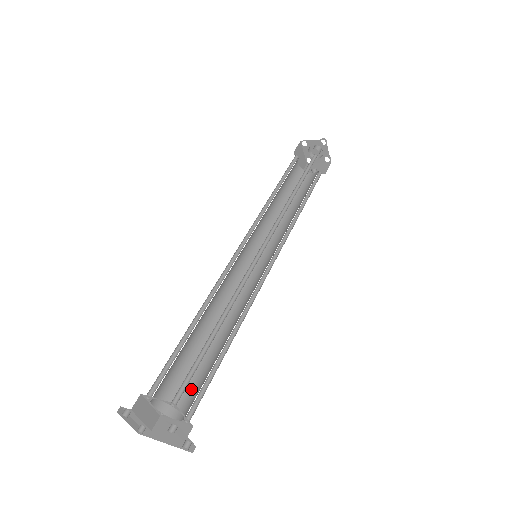
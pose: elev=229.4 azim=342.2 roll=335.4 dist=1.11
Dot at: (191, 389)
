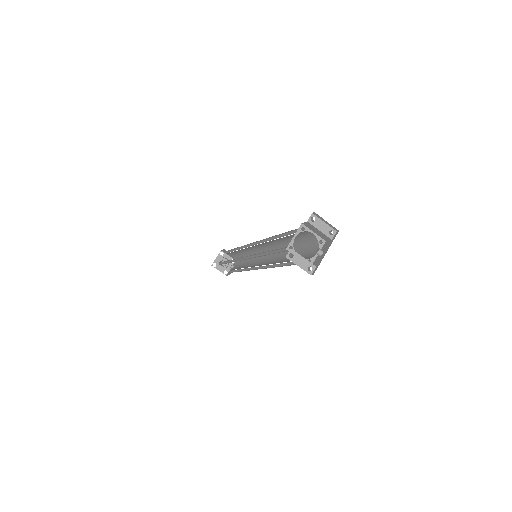
Dot at: (306, 255)
